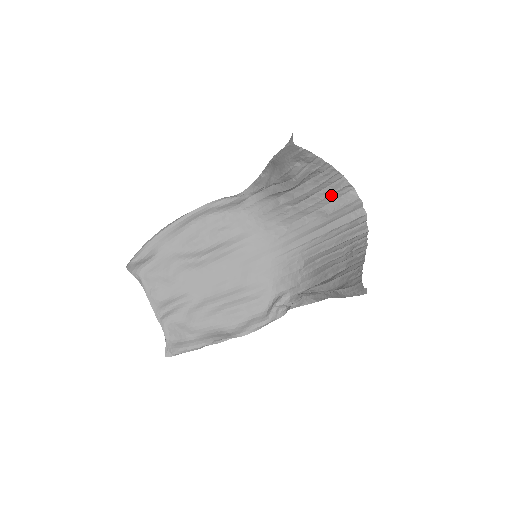
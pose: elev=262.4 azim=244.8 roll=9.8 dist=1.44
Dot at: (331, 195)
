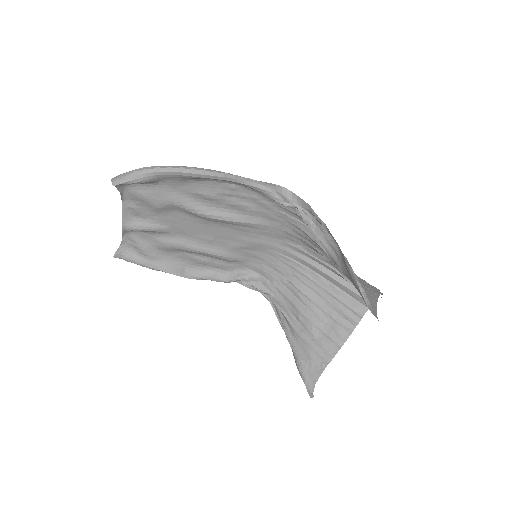
Dot at: occluded
